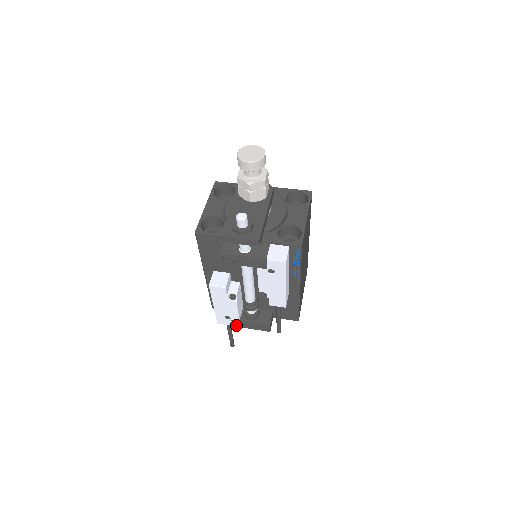
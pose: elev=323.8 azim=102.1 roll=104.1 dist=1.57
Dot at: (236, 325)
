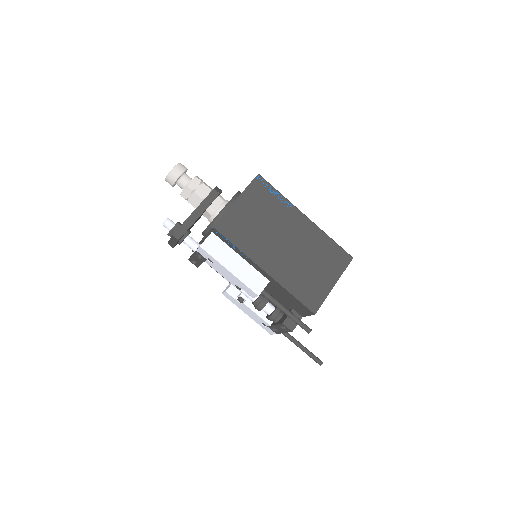
Dot at: (276, 332)
